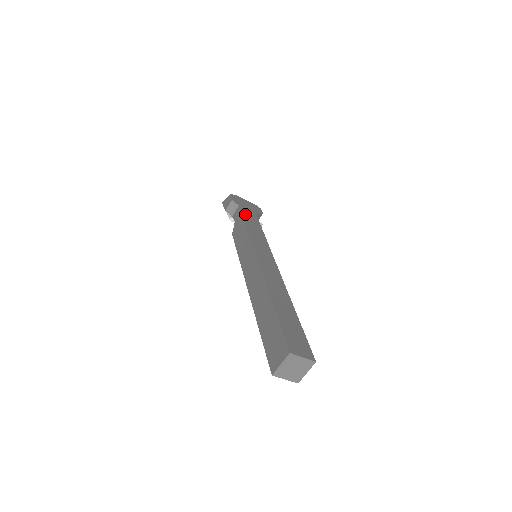
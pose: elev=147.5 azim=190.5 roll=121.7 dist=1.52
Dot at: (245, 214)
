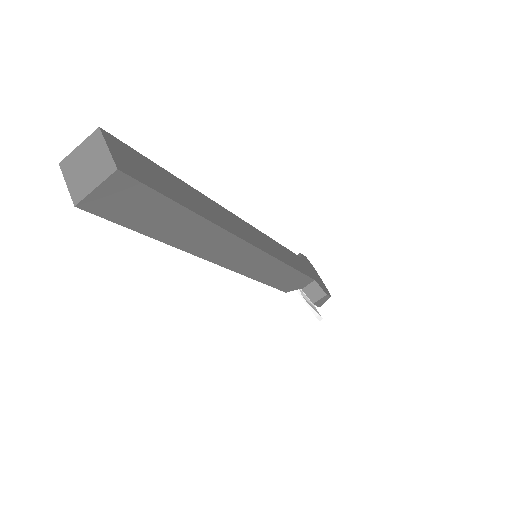
Dot at: (297, 258)
